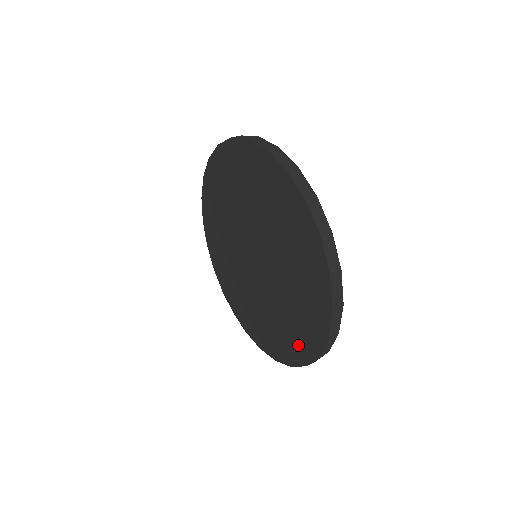
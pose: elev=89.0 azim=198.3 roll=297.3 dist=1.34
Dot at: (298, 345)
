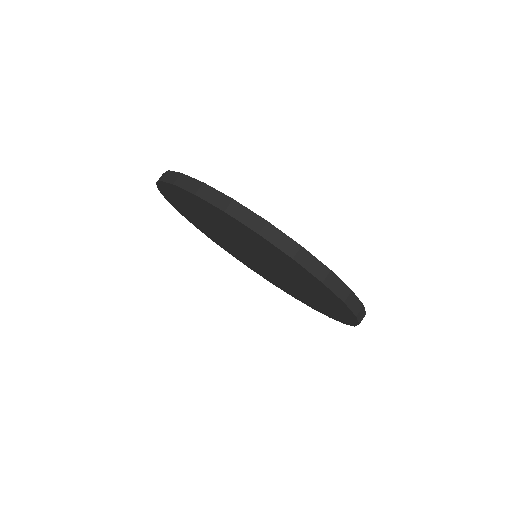
Dot at: (334, 303)
